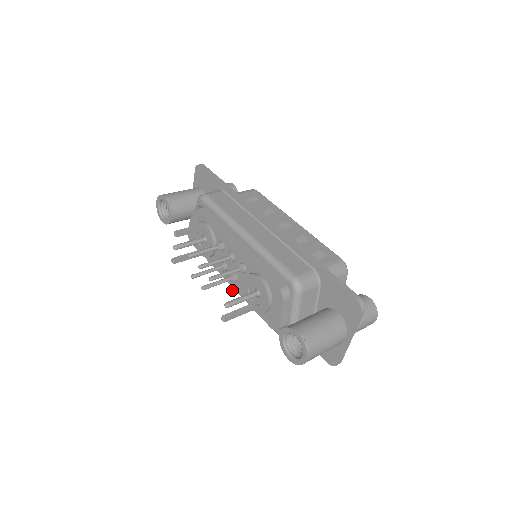
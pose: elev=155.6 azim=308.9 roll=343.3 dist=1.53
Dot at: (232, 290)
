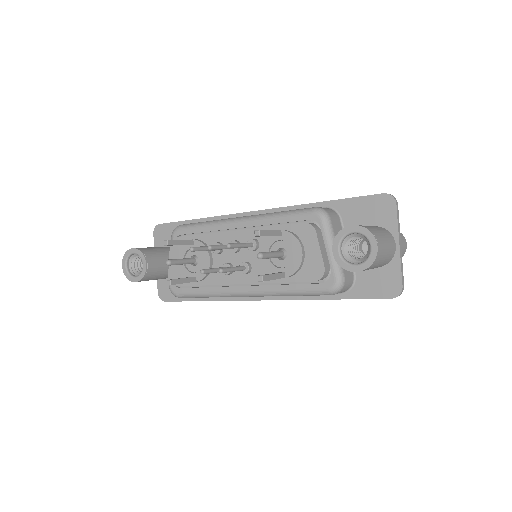
Dot at: occluded
